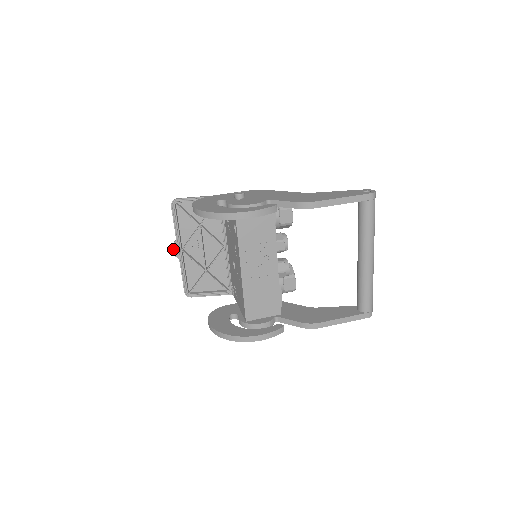
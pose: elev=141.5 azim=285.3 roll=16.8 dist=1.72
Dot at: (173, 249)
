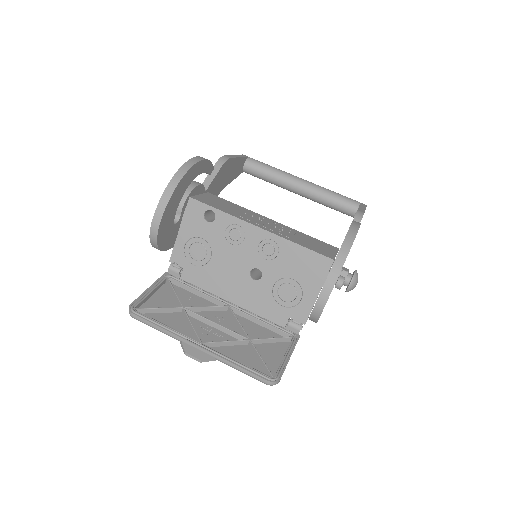
Dot at: (192, 356)
